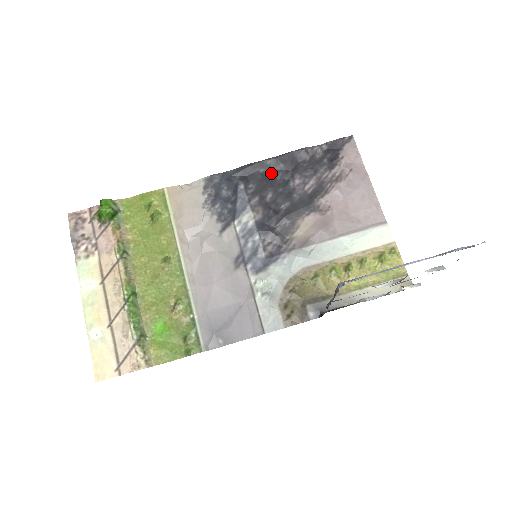
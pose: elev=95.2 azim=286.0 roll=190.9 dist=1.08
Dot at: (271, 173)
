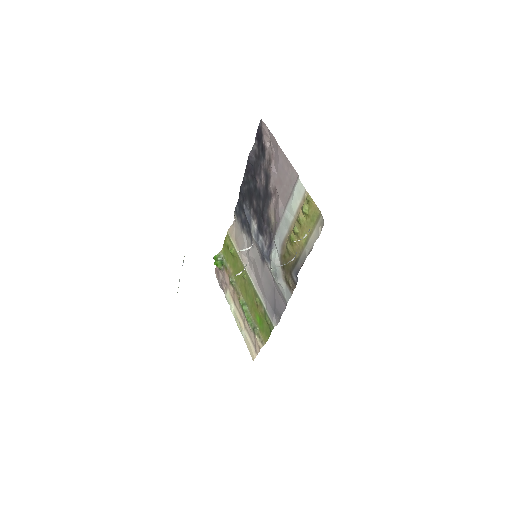
Dot at: (249, 185)
